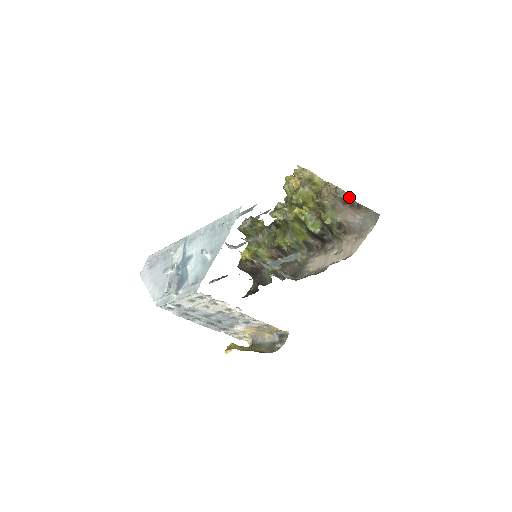
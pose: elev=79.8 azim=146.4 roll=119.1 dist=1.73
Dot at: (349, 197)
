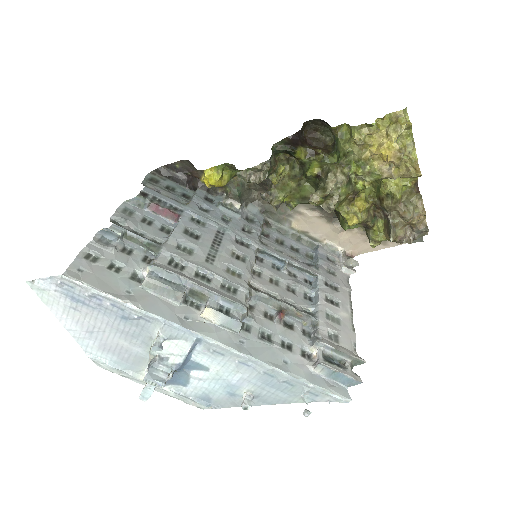
Dot at: occluded
